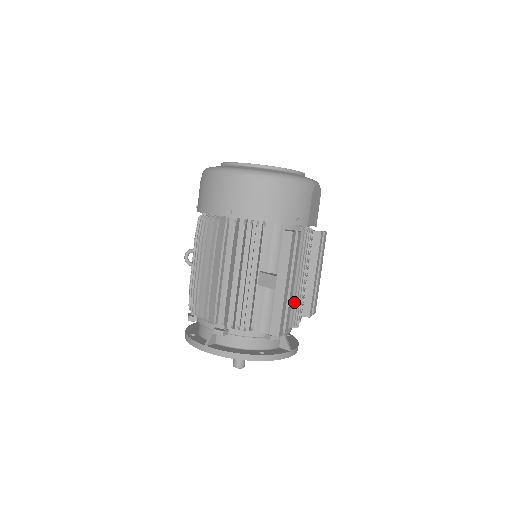
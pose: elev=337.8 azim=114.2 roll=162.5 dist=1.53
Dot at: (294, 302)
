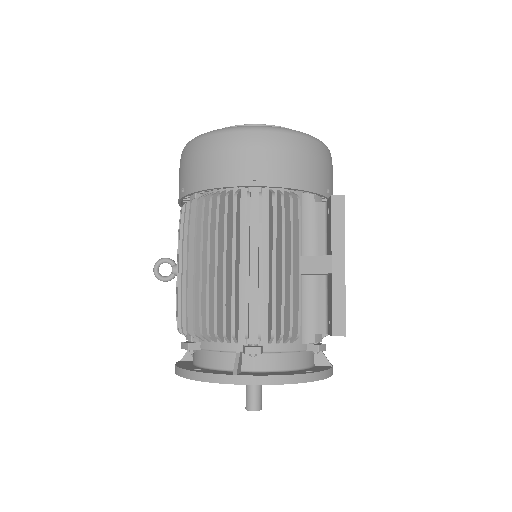
Dot at: occluded
